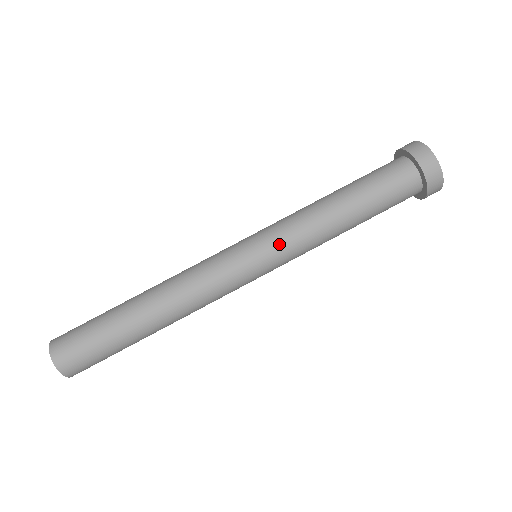
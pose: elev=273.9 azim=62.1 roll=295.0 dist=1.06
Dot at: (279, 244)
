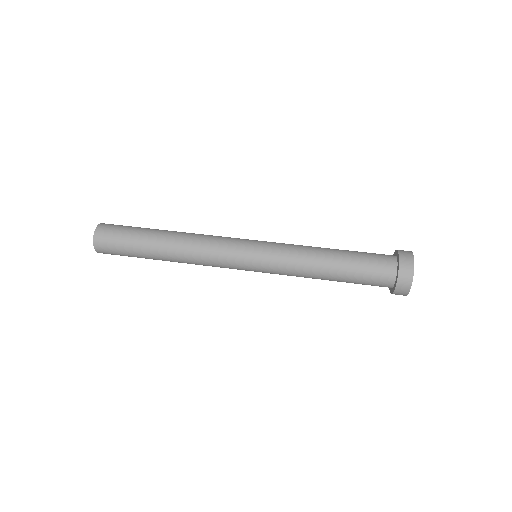
Dot at: (276, 243)
